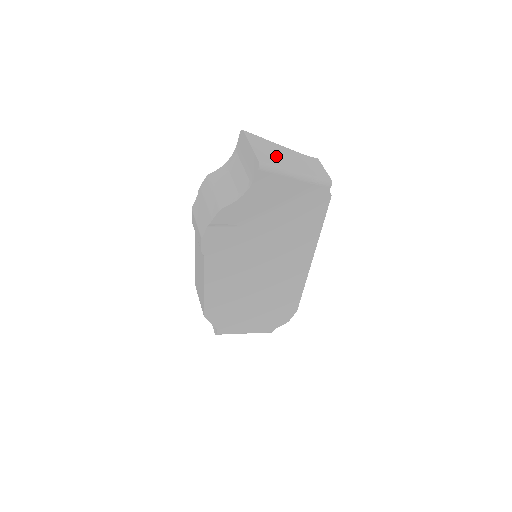
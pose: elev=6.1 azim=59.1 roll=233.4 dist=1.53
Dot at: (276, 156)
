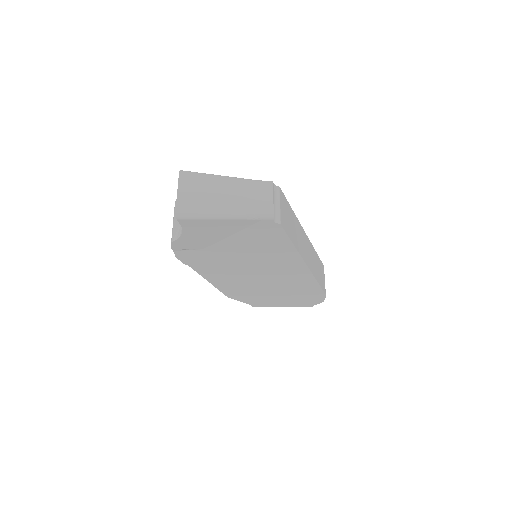
Dot at: (206, 197)
